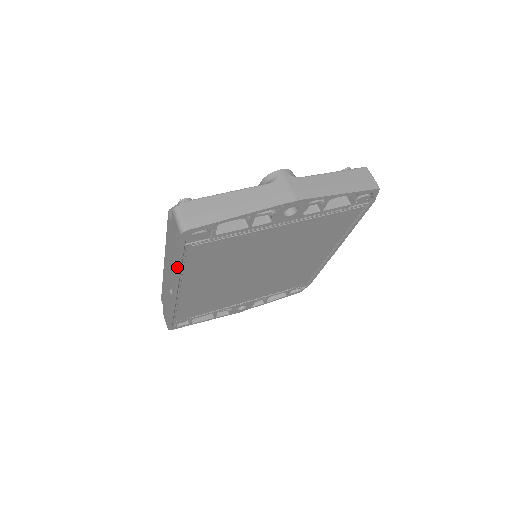
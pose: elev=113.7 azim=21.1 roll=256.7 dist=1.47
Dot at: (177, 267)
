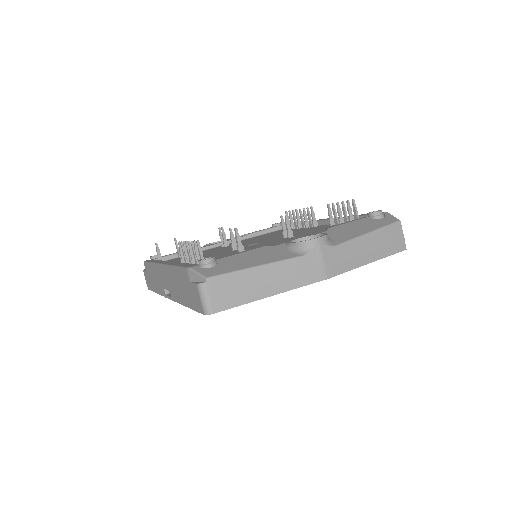
Dot at: (185, 305)
